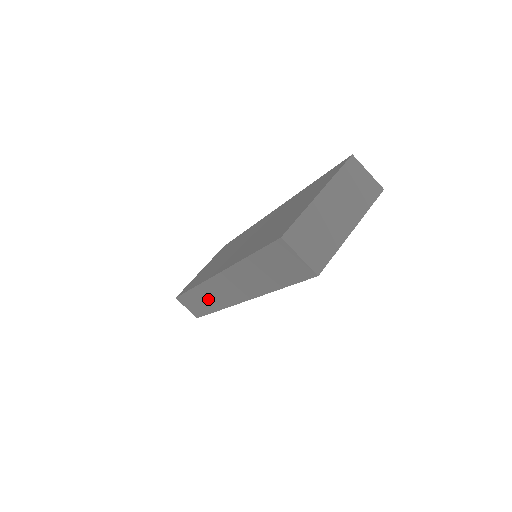
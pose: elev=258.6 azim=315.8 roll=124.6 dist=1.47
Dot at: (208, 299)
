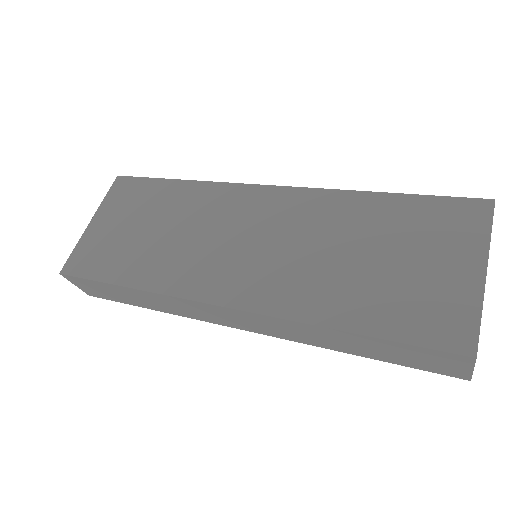
Dot at: (161, 304)
